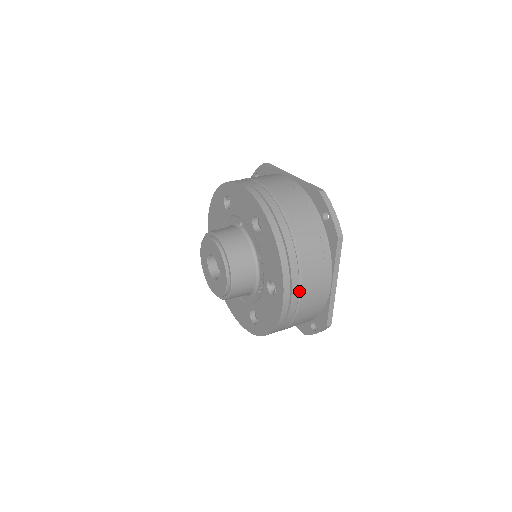
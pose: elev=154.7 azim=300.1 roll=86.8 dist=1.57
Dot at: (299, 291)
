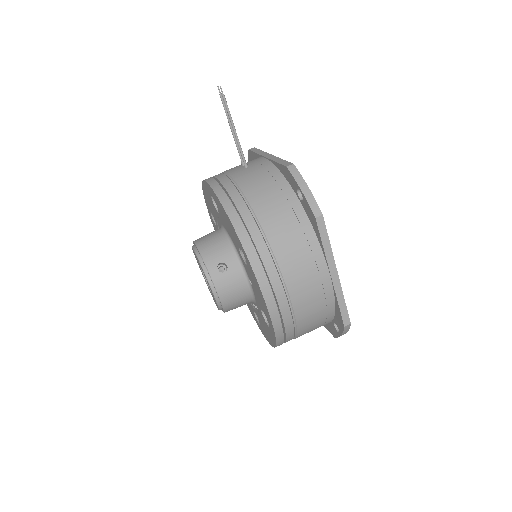
Dot at: occluded
